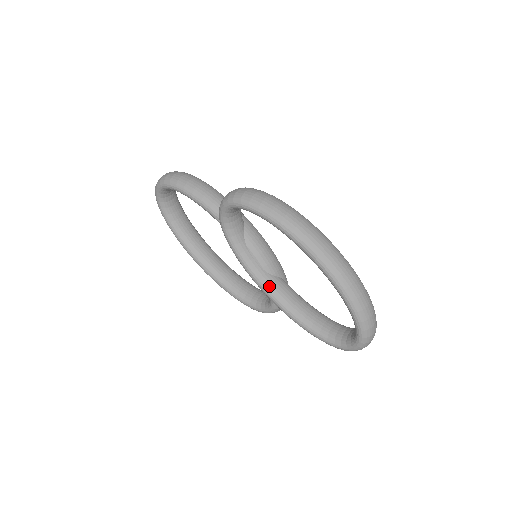
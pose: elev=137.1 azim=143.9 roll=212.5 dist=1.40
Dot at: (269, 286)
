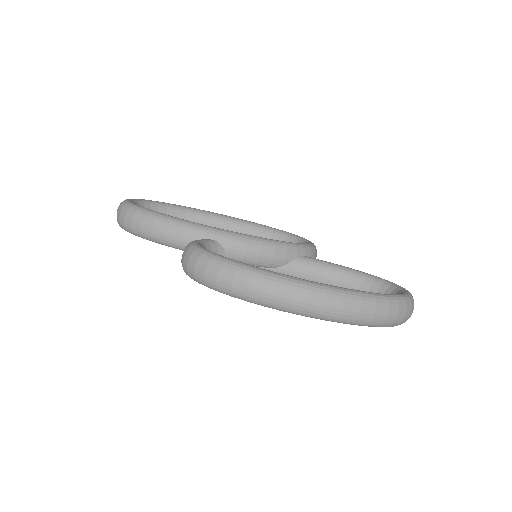
Dot at: occluded
